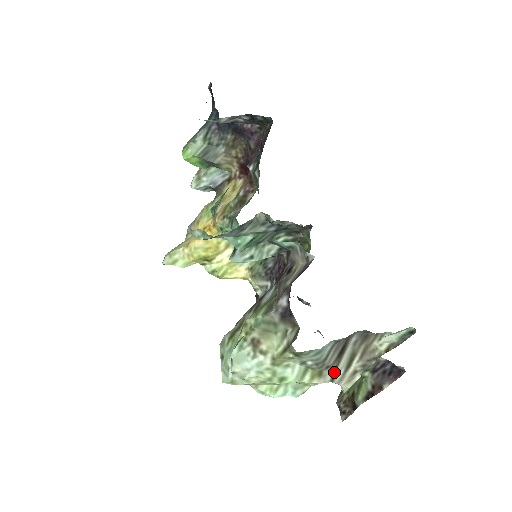
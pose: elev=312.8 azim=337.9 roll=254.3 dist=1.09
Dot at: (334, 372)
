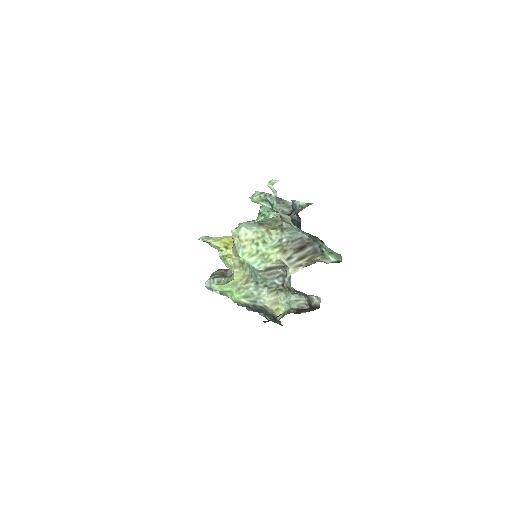
Dot at: (292, 255)
